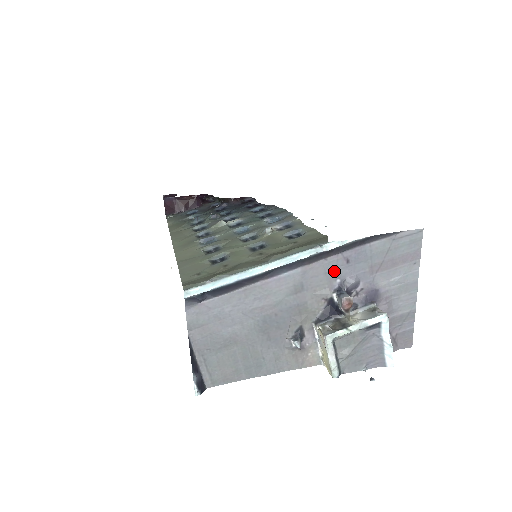
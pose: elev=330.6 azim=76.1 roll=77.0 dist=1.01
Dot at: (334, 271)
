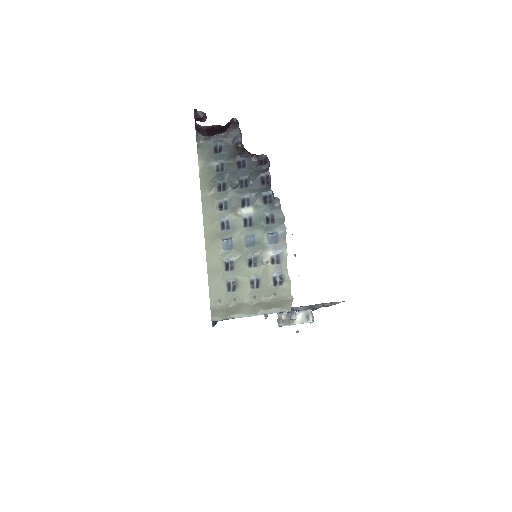
Dot at: (292, 308)
